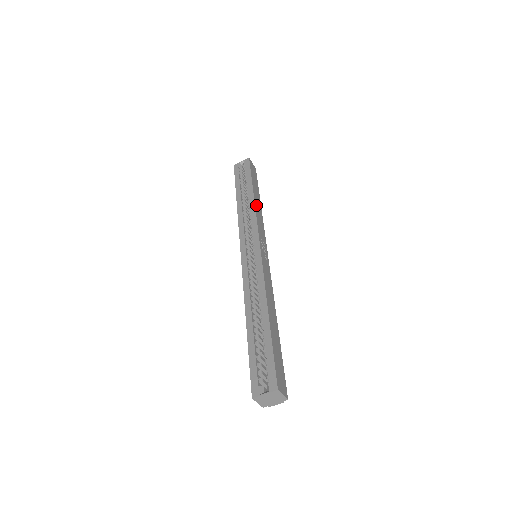
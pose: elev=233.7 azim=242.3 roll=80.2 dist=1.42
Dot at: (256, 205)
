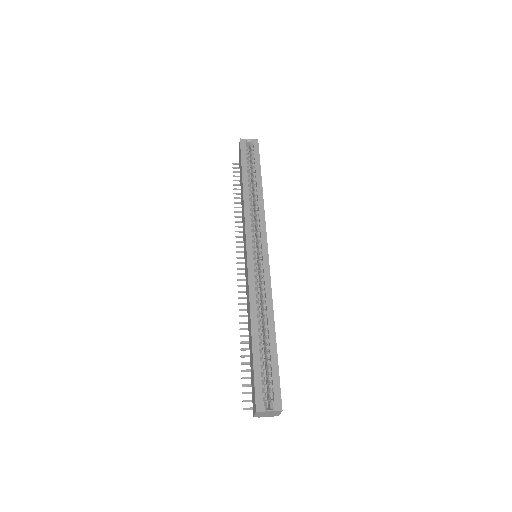
Dot at: (263, 200)
